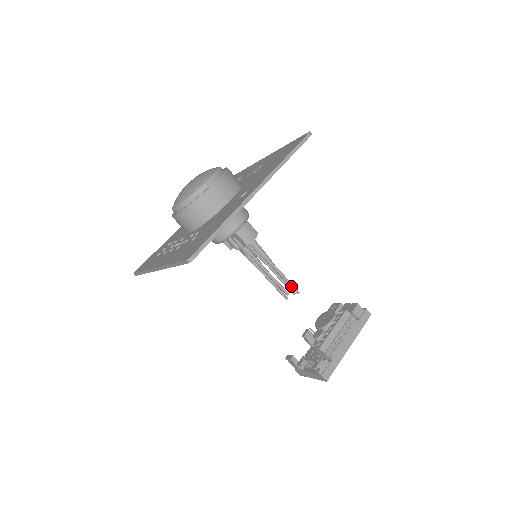
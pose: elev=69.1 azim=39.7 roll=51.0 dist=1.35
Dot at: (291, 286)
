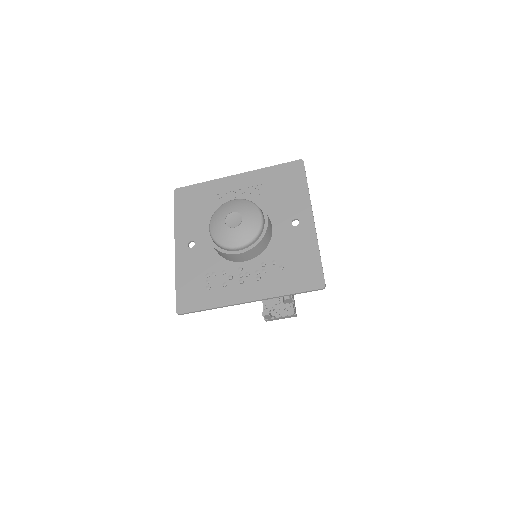
Dot at: occluded
